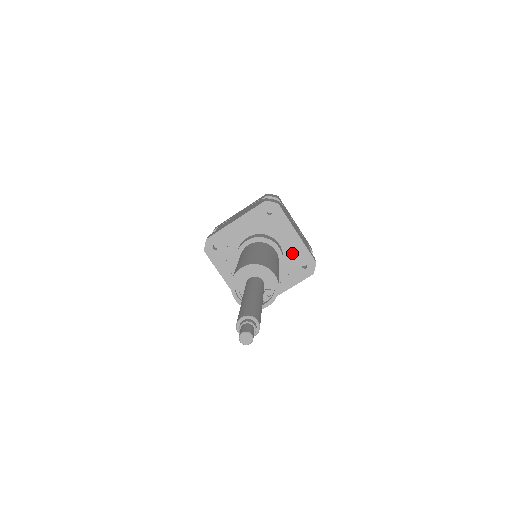
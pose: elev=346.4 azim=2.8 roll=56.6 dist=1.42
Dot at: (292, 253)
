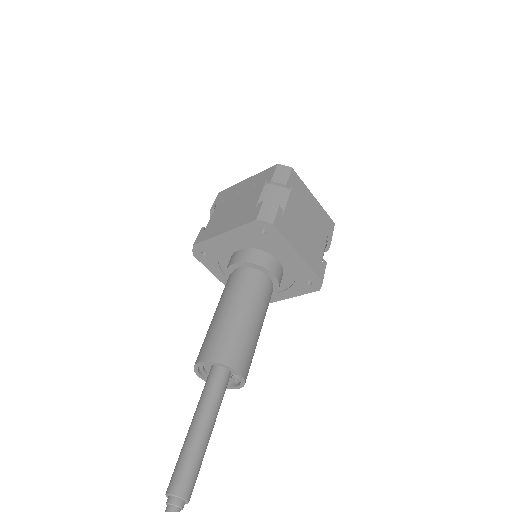
Dot at: (294, 269)
